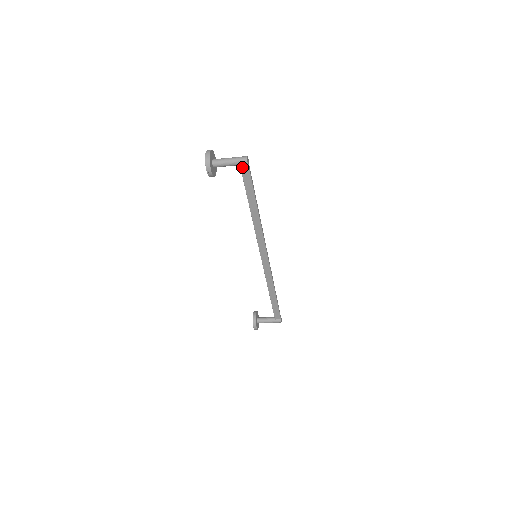
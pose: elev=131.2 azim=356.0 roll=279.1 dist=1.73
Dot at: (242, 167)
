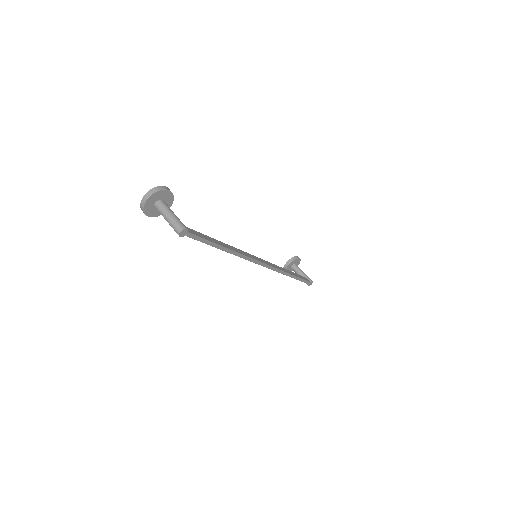
Dot at: occluded
